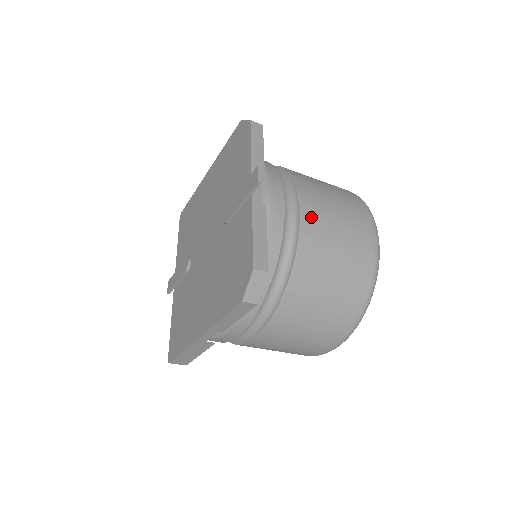
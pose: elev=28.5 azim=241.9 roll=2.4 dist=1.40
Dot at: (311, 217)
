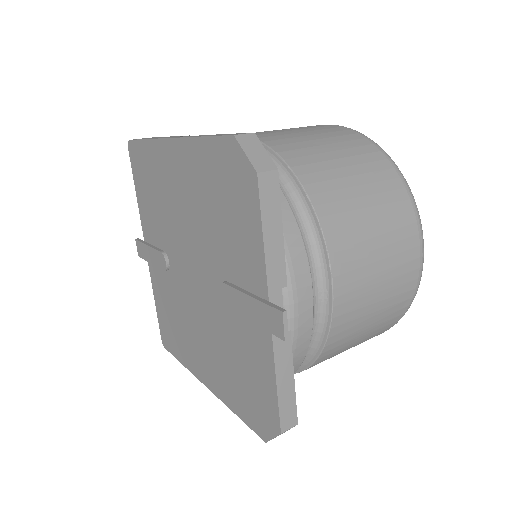
Dot at: (346, 299)
